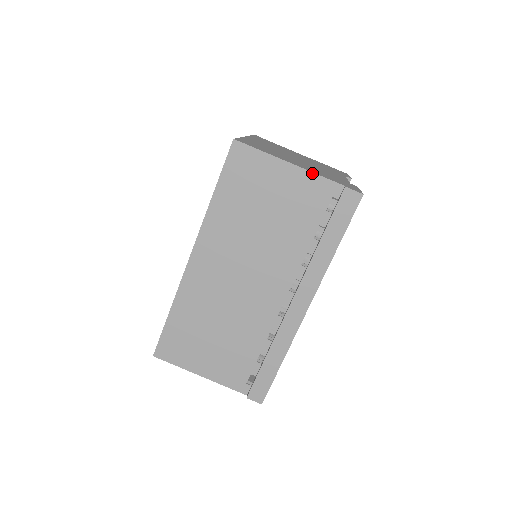
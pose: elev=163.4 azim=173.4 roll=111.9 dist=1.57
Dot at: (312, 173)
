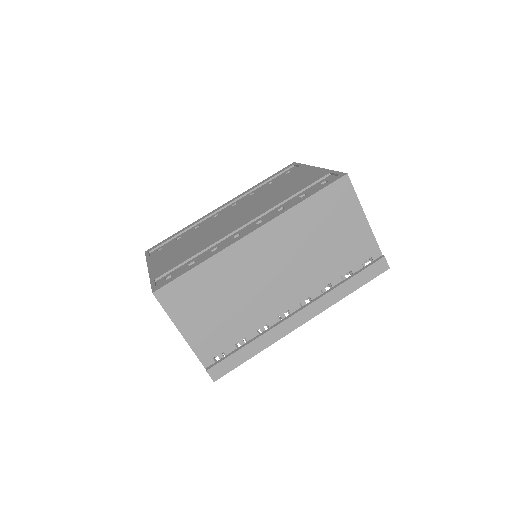
Dot at: (372, 233)
